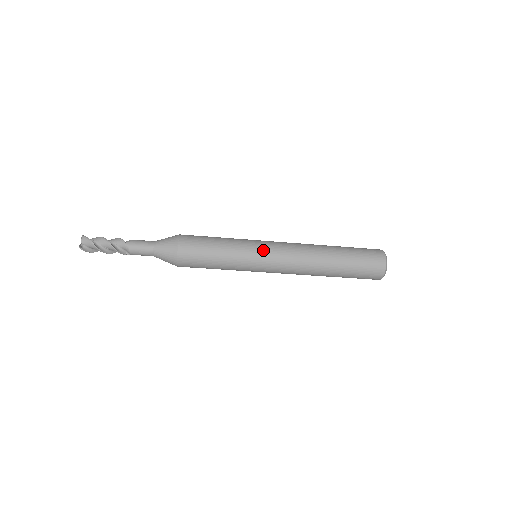
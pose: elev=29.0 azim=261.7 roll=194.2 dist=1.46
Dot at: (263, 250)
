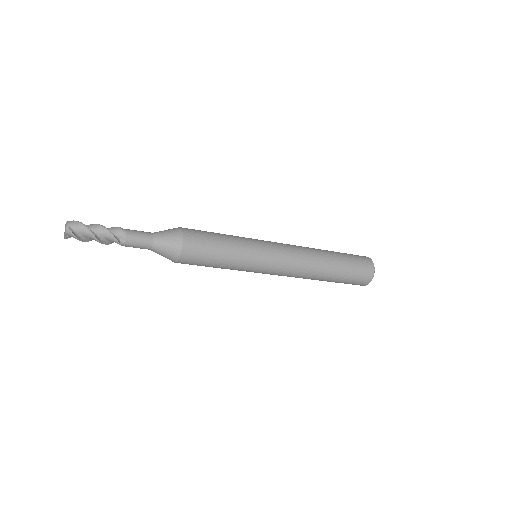
Dot at: (265, 242)
